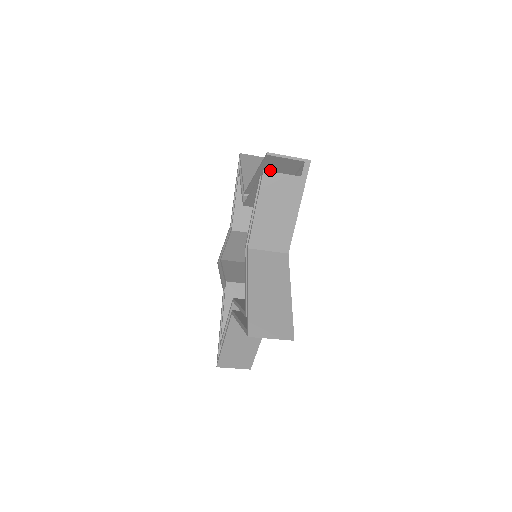
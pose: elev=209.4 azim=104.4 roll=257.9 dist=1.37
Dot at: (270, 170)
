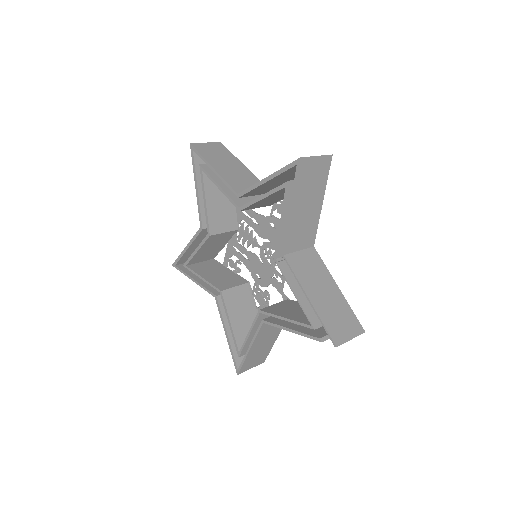
Dot at: (326, 314)
